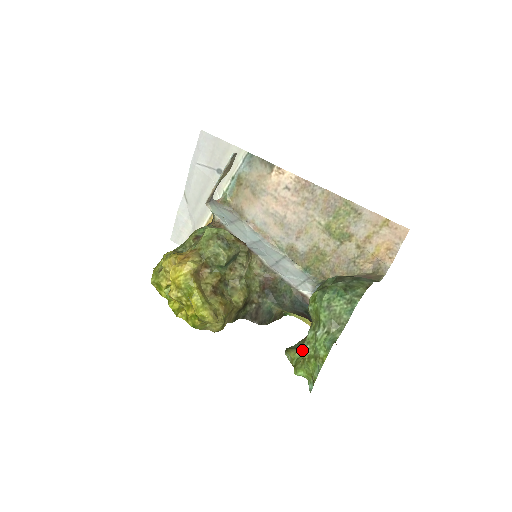
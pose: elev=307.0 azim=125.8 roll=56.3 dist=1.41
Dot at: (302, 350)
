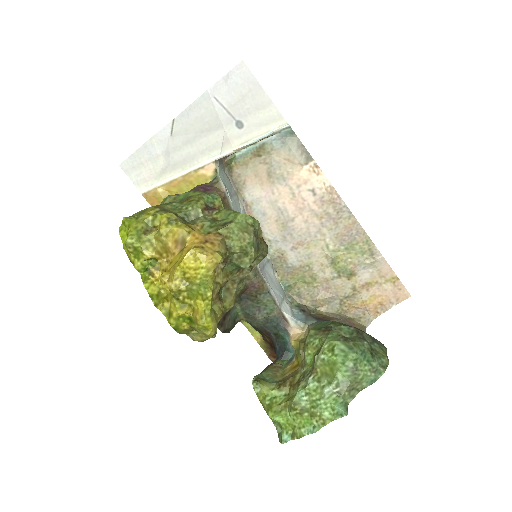
Dot at: (295, 398)
